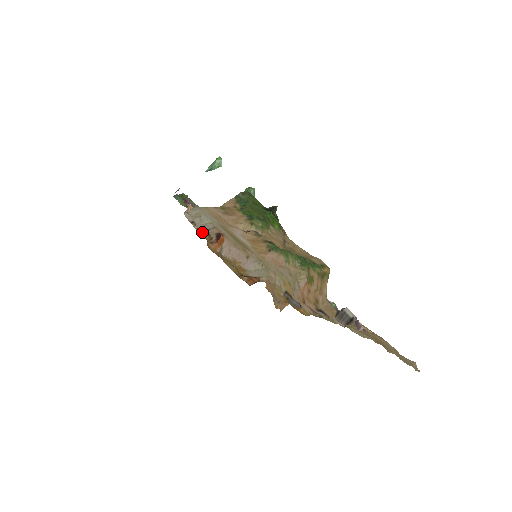
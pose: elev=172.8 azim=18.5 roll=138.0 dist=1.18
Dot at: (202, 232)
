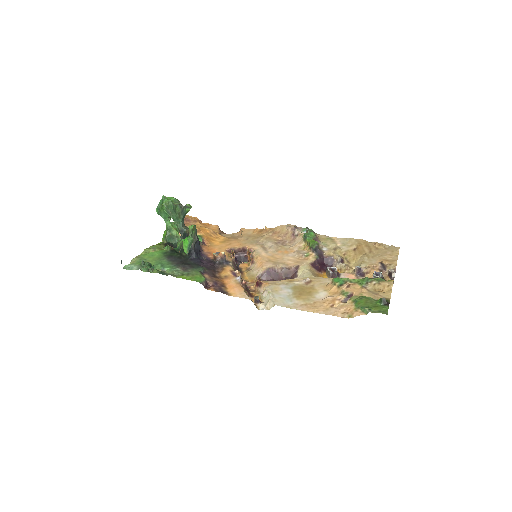
Dot at: (260, 298)
